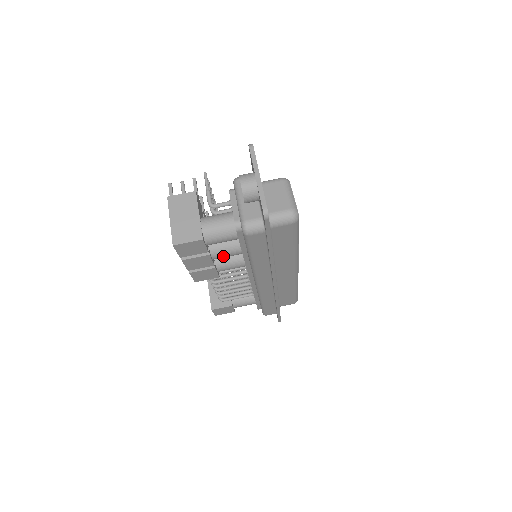
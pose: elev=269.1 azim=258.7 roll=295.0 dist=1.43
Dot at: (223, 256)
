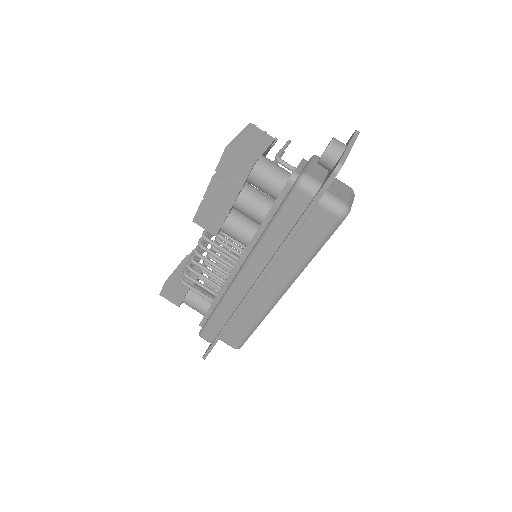
Dot at: (245, 209)
